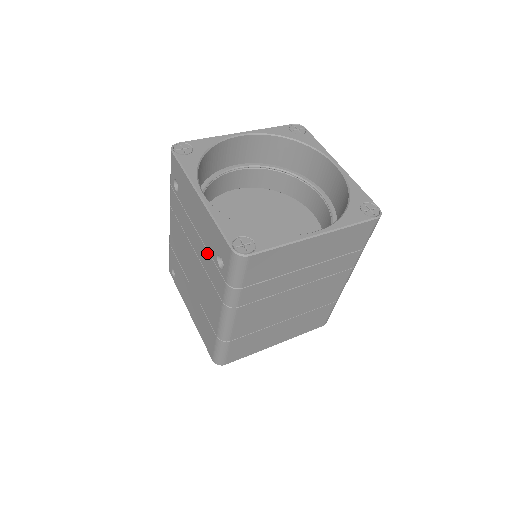
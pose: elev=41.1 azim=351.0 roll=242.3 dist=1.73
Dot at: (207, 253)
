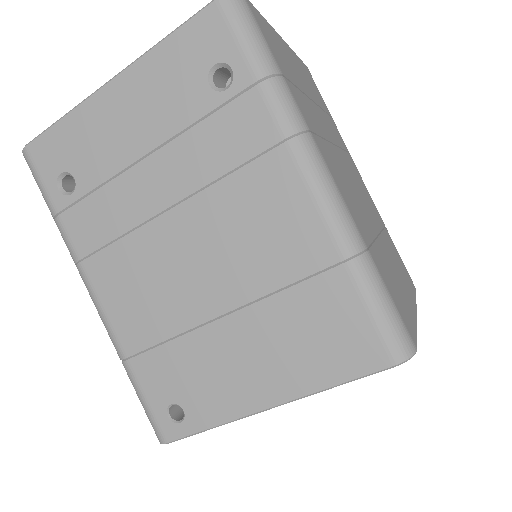
Dot at: (191, 134)
